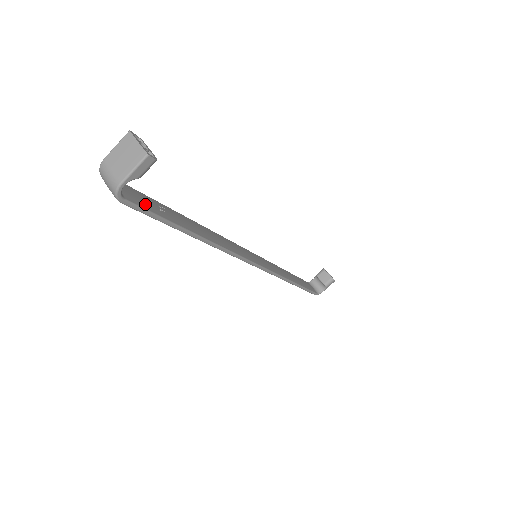
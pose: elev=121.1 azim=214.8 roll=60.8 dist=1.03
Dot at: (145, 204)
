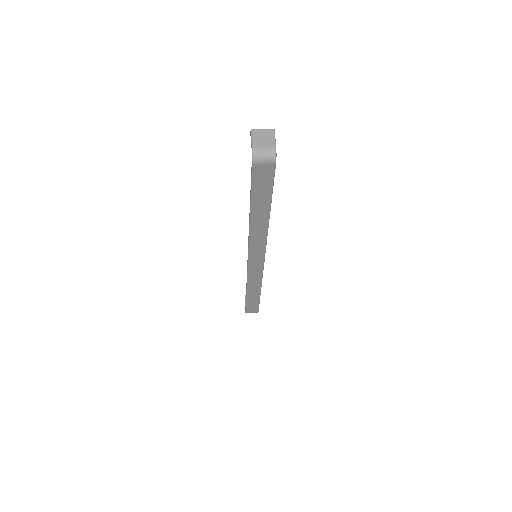
Dot at: (268, 175)
